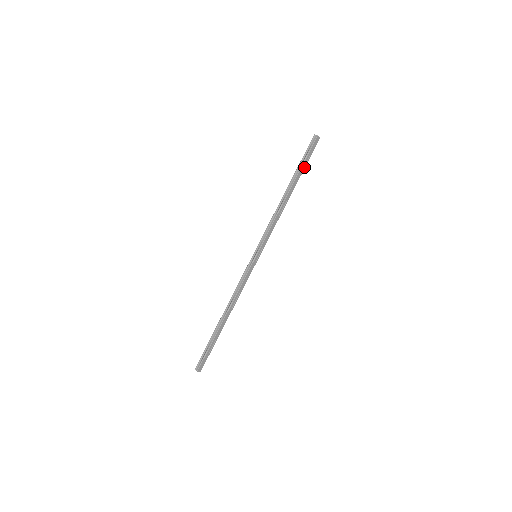
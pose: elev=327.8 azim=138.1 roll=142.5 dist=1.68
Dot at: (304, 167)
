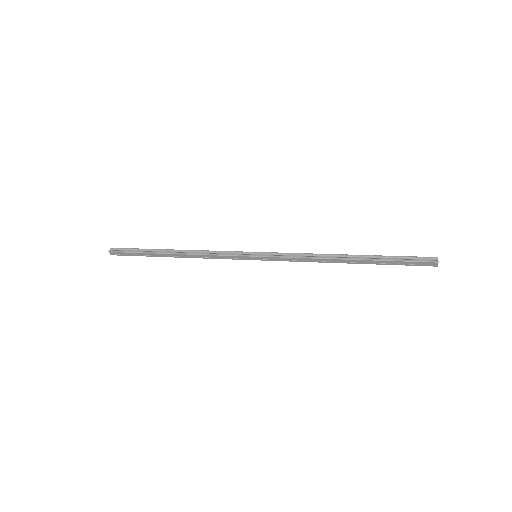
Dot at: (389, 263)
